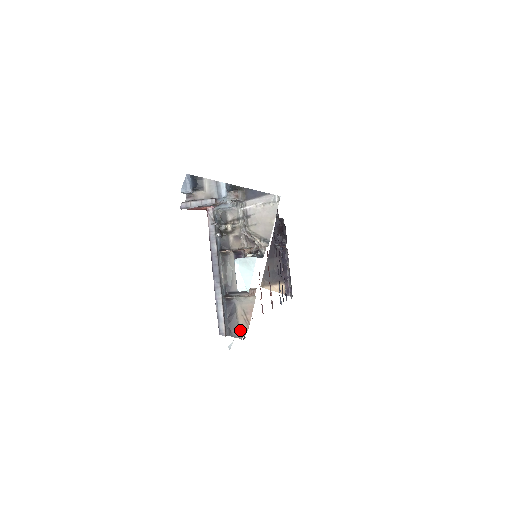
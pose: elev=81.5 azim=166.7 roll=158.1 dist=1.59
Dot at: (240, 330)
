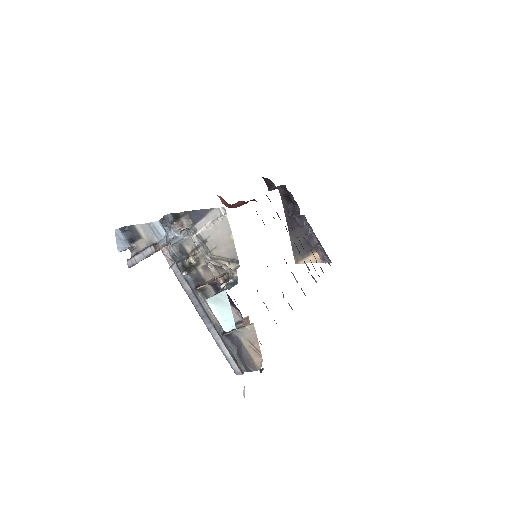
Dot at: (255, 362)
